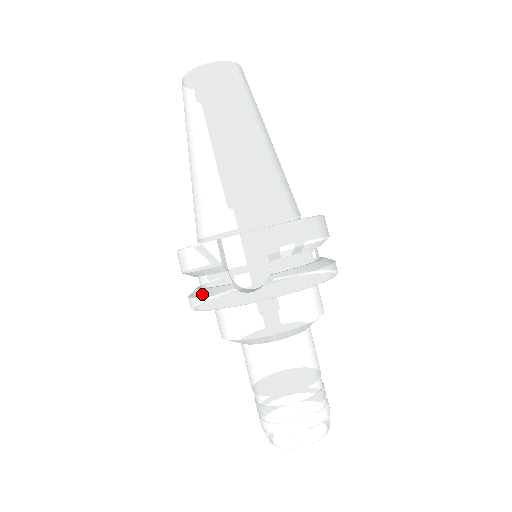
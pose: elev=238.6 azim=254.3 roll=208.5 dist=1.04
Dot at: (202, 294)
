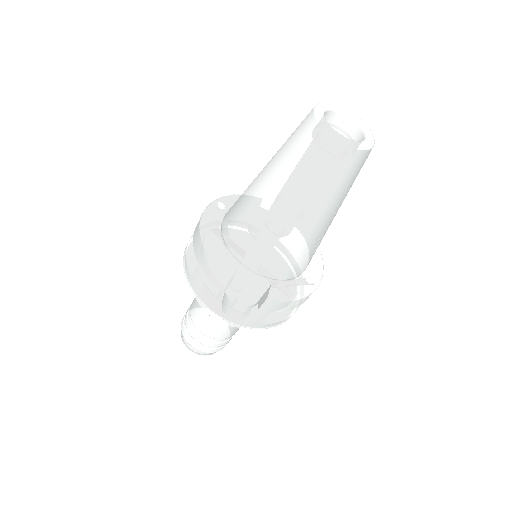
Dot at: (197, 280)
